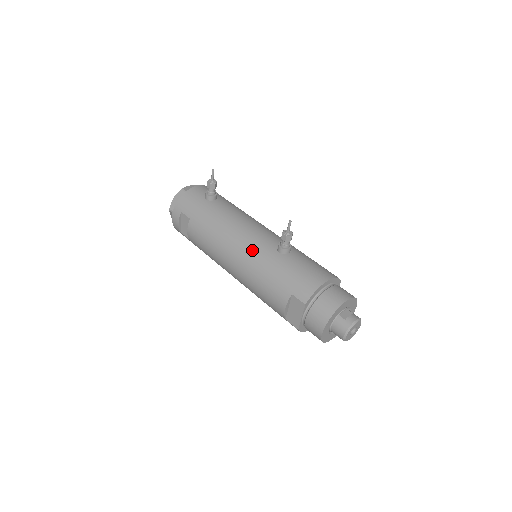
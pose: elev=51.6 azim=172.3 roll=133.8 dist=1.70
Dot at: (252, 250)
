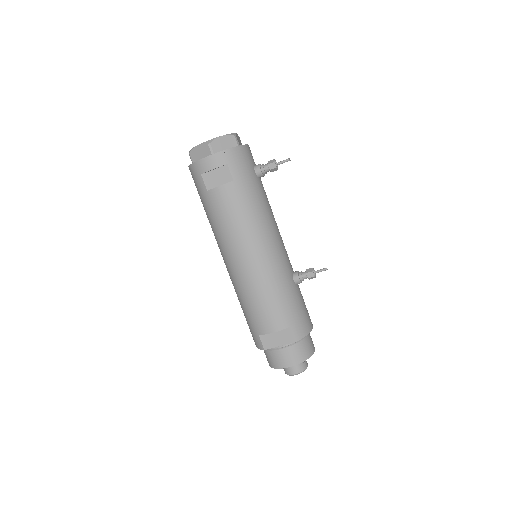
Dot at: (278, 263)
